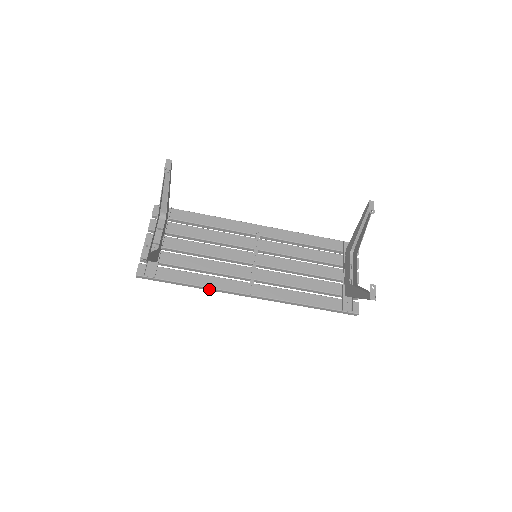
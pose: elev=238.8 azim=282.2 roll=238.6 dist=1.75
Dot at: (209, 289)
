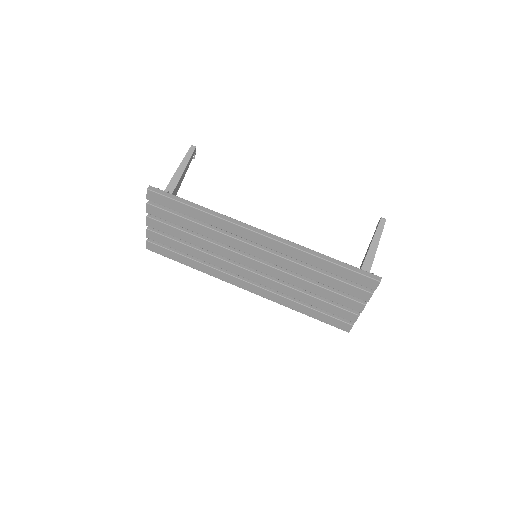
Dot at: (219, 216)
